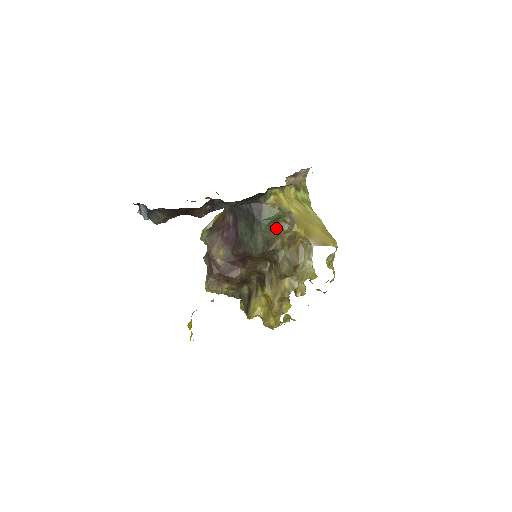
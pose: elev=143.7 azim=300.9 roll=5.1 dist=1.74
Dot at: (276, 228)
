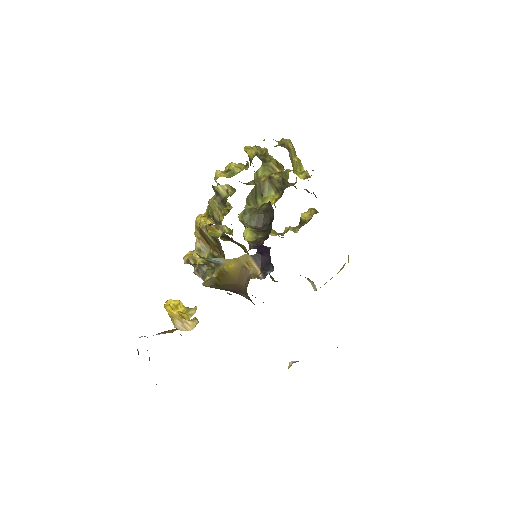
Dot at: occluded
